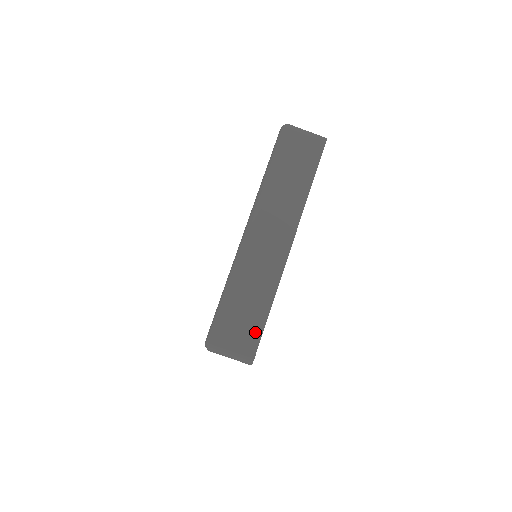
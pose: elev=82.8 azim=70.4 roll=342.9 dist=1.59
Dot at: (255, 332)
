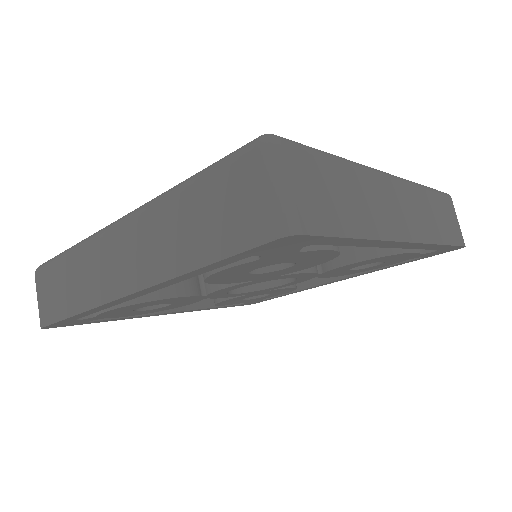
Dot at: (54, 313)
